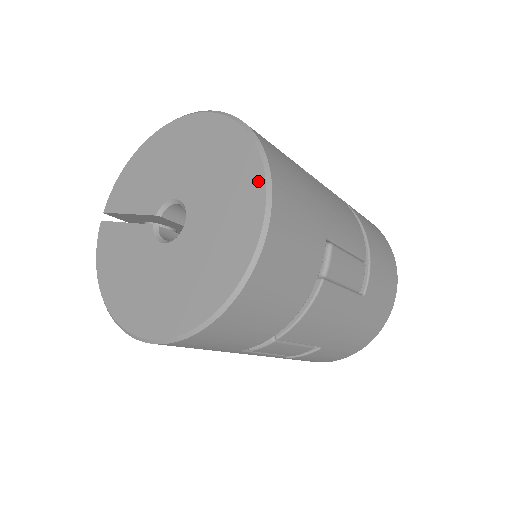
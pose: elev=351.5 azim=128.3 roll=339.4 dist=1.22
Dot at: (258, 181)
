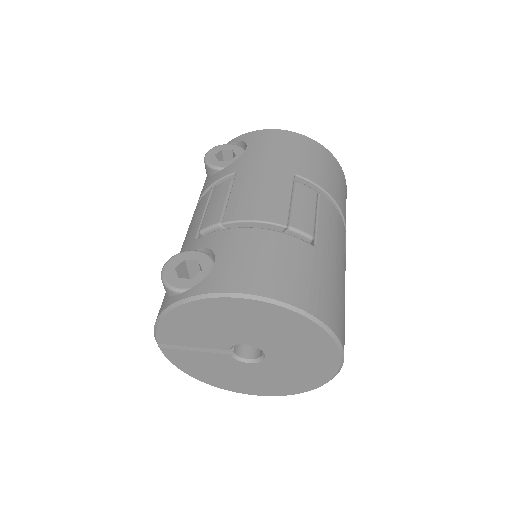
Dot at: (330, 344)
